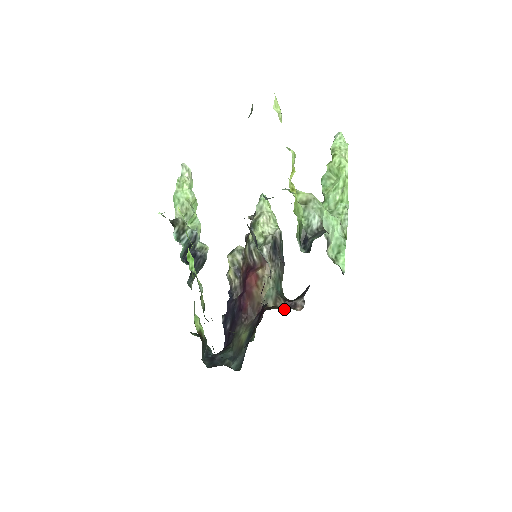
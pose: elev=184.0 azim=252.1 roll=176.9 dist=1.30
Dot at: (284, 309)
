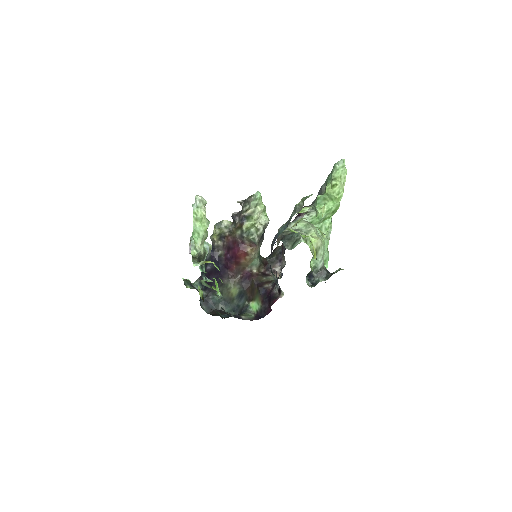
Dot at: (263, 269)
